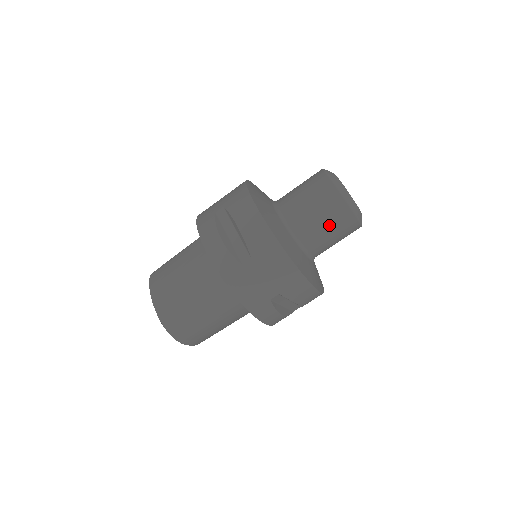
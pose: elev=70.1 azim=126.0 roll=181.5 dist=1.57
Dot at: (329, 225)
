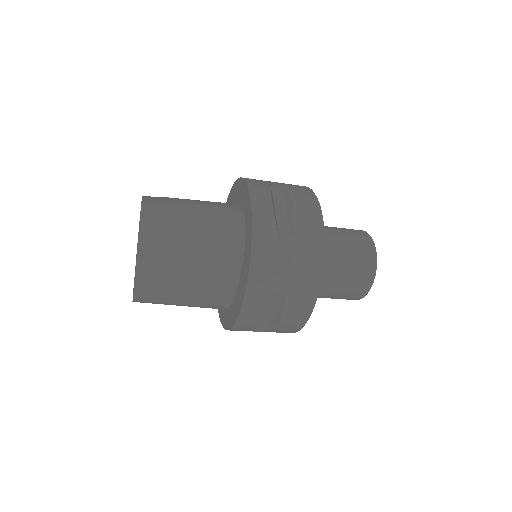
Dot at: occluded
